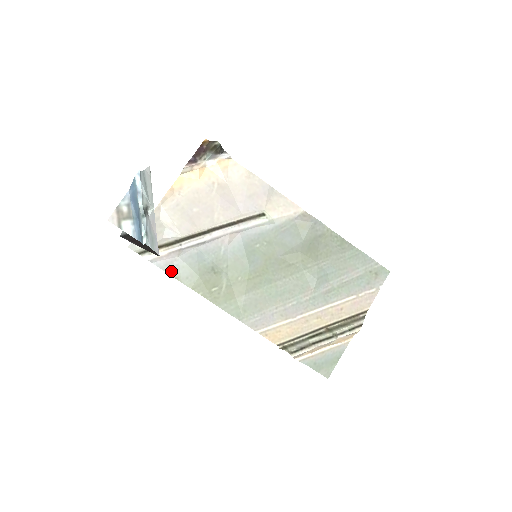
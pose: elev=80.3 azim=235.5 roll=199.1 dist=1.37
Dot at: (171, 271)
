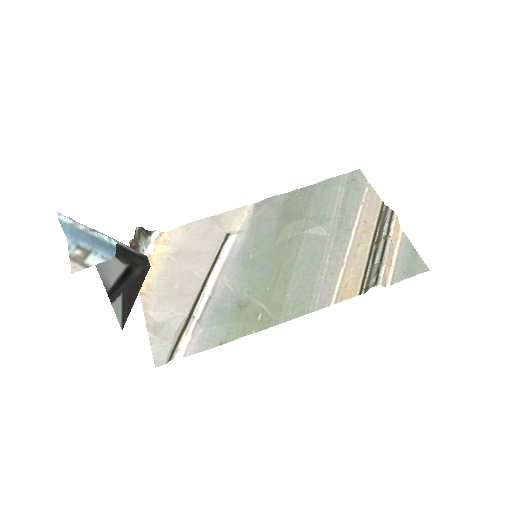
Dot at: (210, 345)
